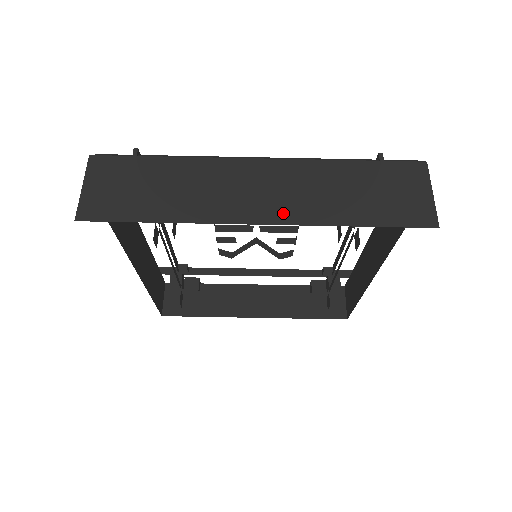
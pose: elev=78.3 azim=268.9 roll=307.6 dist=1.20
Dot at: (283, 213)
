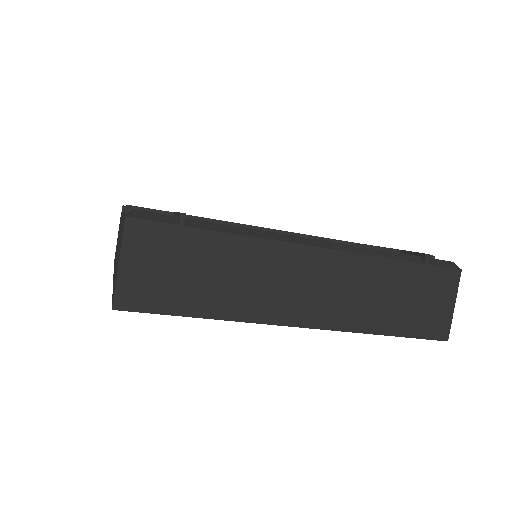
Dot at: (327, 316)
